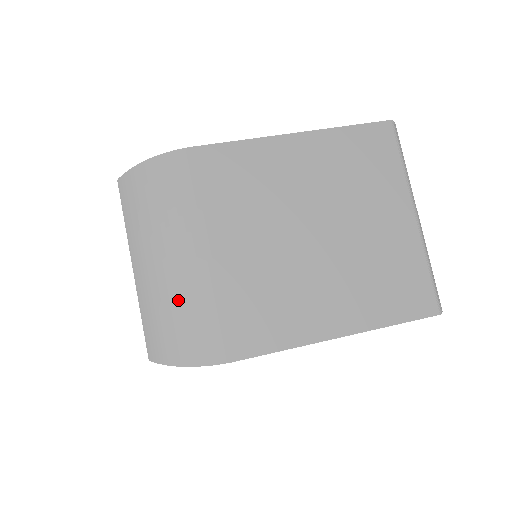
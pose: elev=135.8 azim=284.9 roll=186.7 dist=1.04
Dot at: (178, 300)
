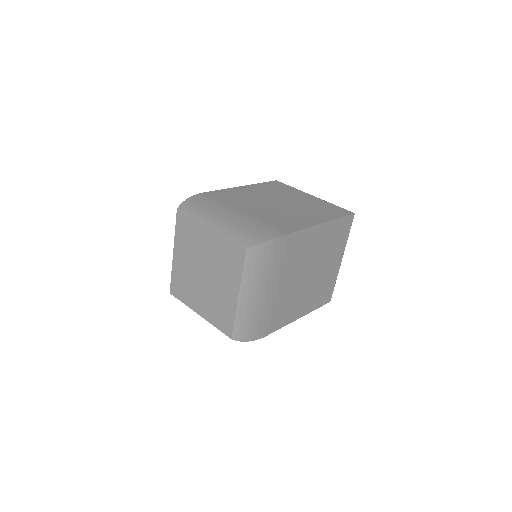
Dot at: (242, 226)
